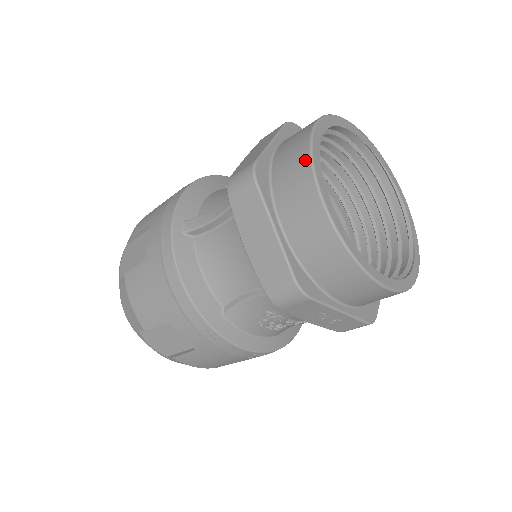
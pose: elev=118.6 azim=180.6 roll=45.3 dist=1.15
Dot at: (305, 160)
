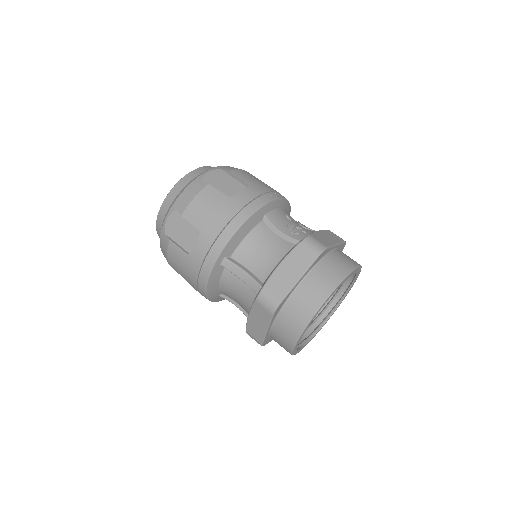
Dot at: (302, 325)
